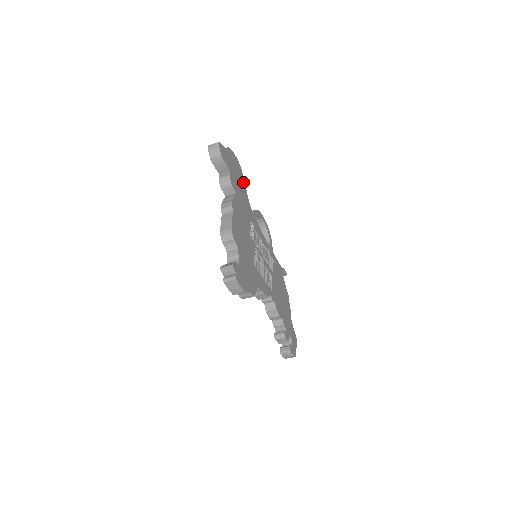
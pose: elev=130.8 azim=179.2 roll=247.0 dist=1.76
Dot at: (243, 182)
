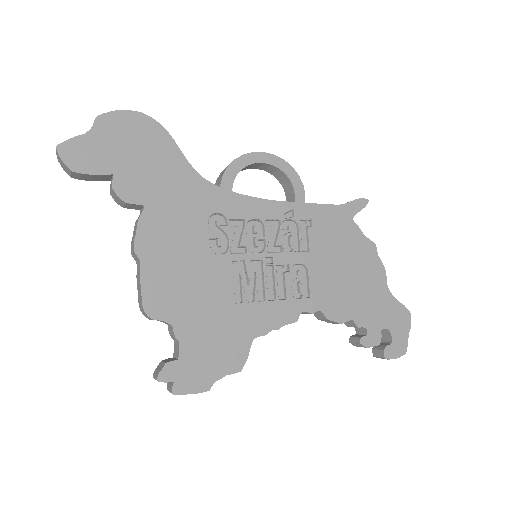
Dot at: (169, 147)
